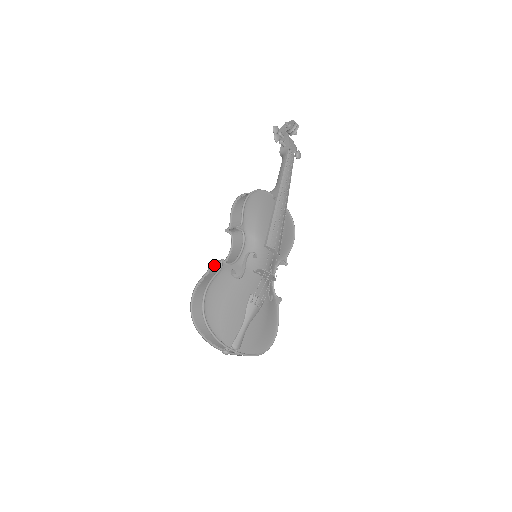
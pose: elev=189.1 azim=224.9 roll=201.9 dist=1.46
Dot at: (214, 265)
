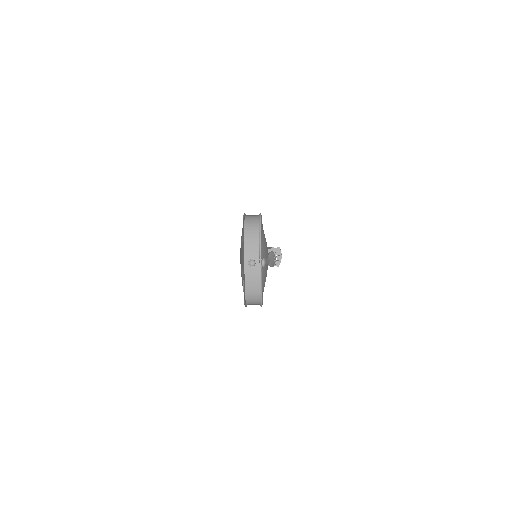
Dot at: occluded
